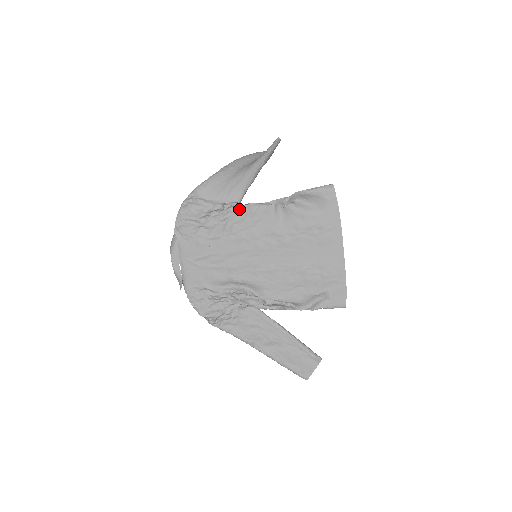
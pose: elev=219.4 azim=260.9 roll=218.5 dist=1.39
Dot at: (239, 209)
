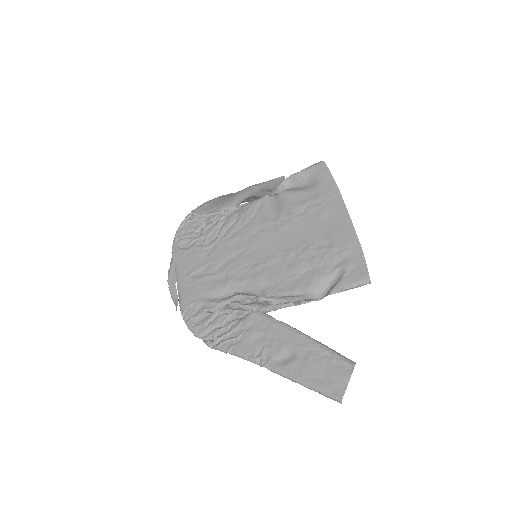
Dot at: (233, 212)
